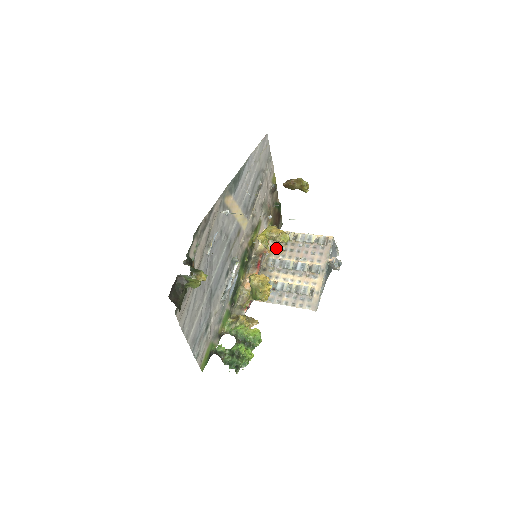
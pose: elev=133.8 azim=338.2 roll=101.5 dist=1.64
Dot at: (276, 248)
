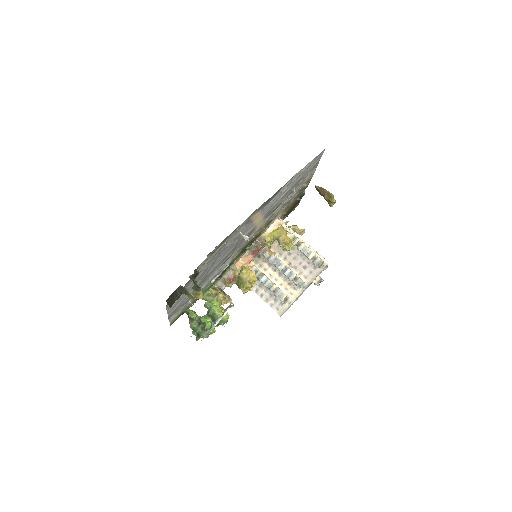
Dot at: (278, 243)
